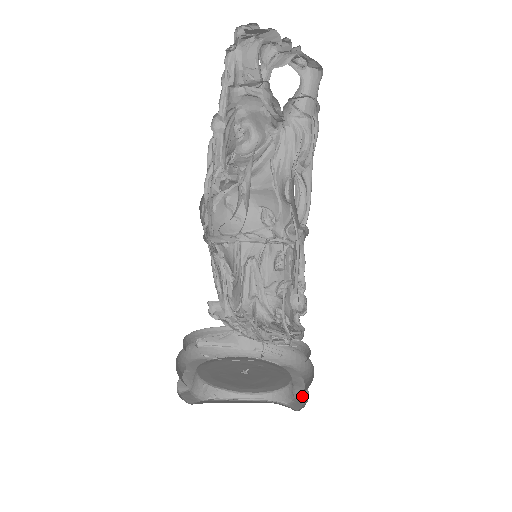
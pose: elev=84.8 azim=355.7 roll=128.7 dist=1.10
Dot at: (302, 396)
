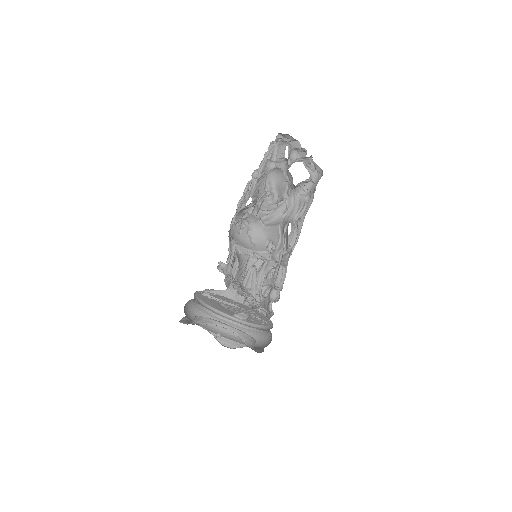
Dot at: (259, 351)
